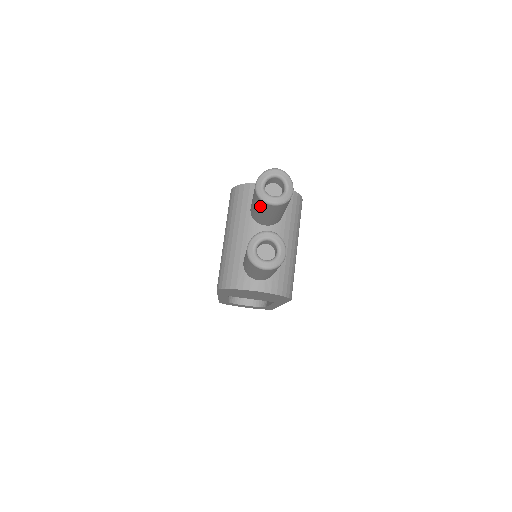
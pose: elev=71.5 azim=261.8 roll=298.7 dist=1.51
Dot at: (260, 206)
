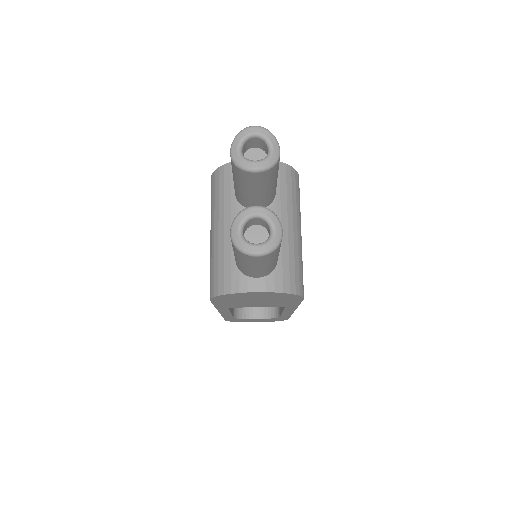
Dot at: (241, 179)
